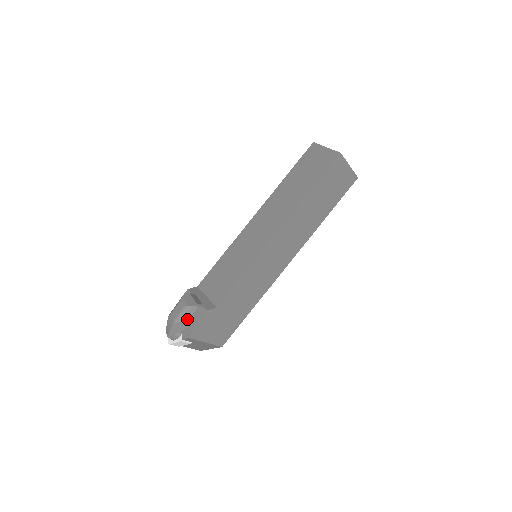
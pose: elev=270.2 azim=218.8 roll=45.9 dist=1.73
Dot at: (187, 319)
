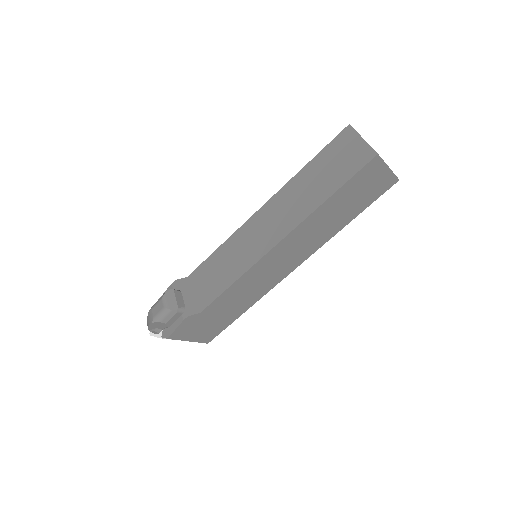
Dot at: (166, 320)
